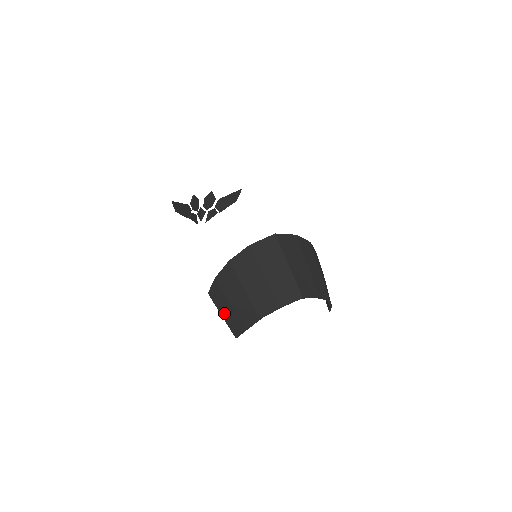
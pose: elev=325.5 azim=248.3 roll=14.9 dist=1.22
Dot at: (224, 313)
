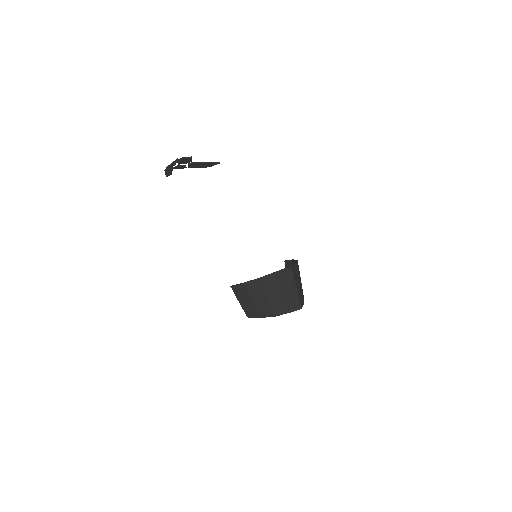
Dot at: (243, 303)
